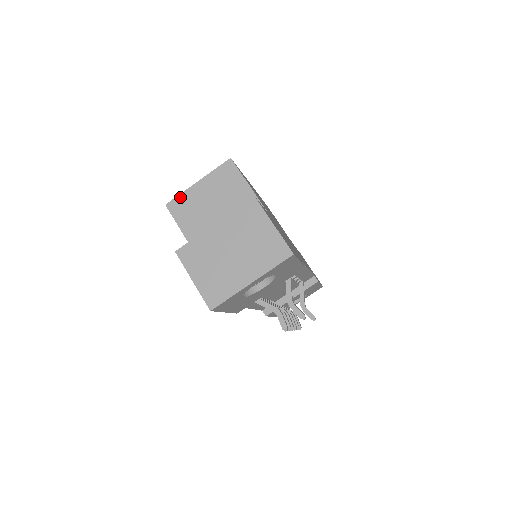
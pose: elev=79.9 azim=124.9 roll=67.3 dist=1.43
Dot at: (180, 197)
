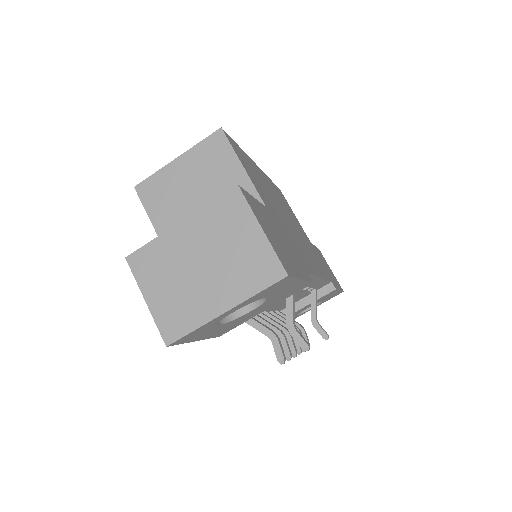
Dot at: (153, 178)
